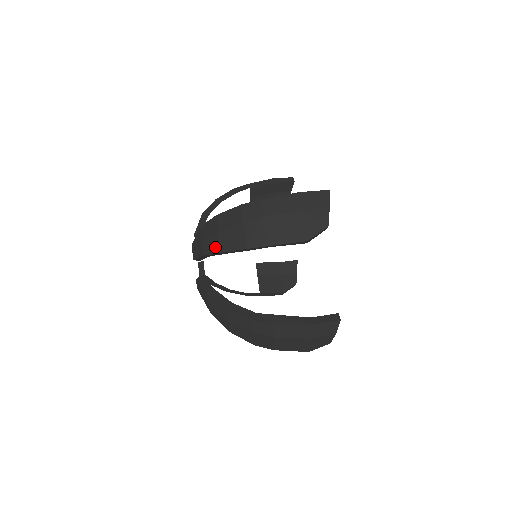
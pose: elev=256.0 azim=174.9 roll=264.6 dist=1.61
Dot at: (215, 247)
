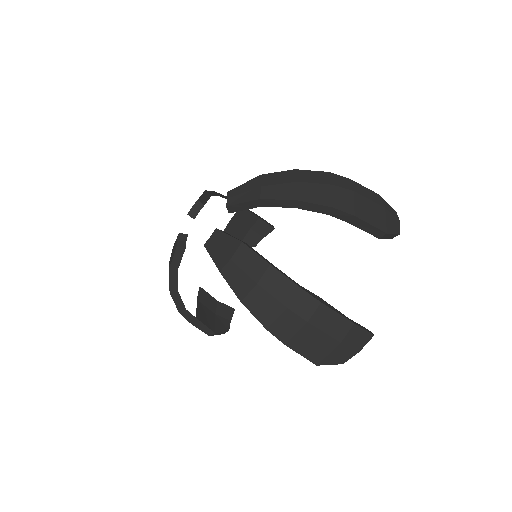
Dot at: (287, 194)
